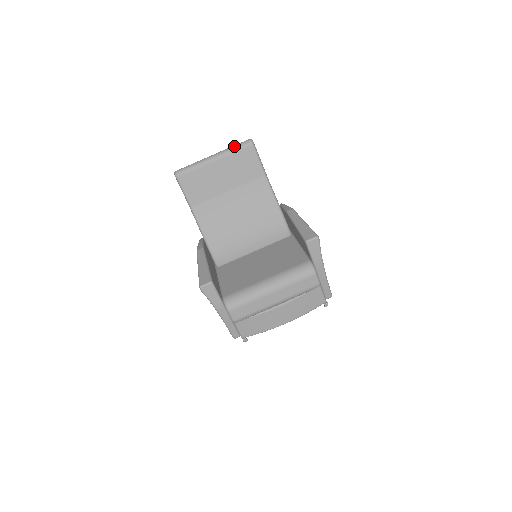
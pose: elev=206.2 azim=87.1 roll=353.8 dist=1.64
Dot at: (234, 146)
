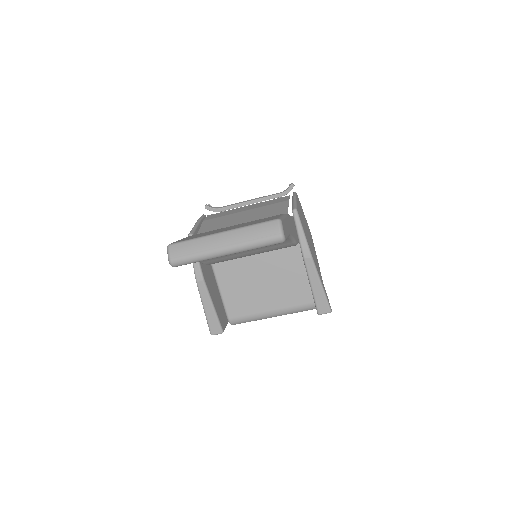
Dot at: (257, 245)
